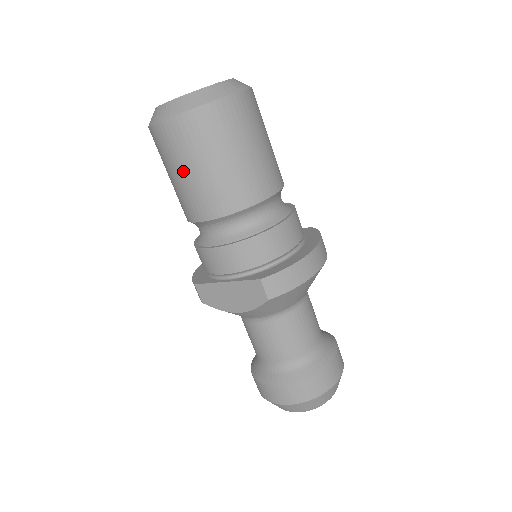
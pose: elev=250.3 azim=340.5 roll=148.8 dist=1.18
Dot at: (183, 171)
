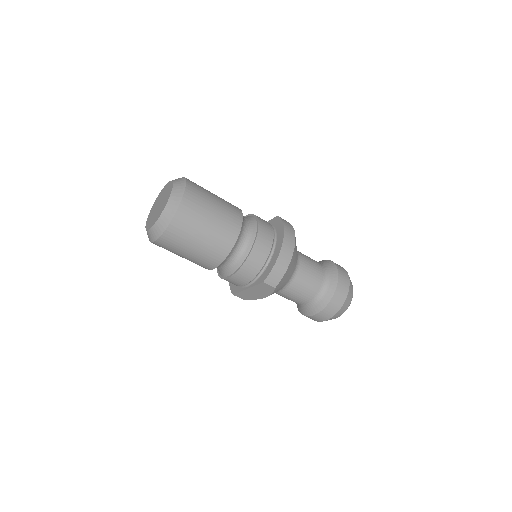
Dot at: (184, 255)
